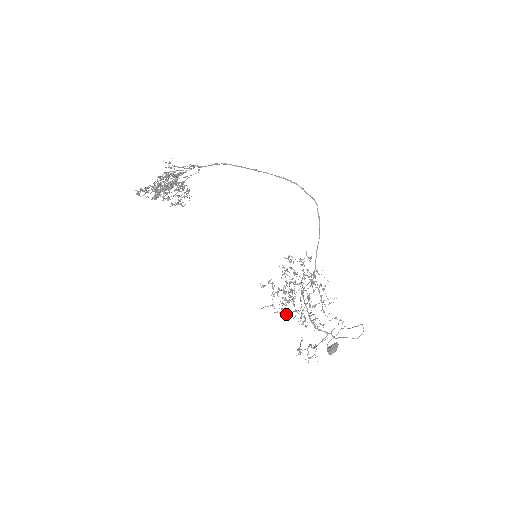
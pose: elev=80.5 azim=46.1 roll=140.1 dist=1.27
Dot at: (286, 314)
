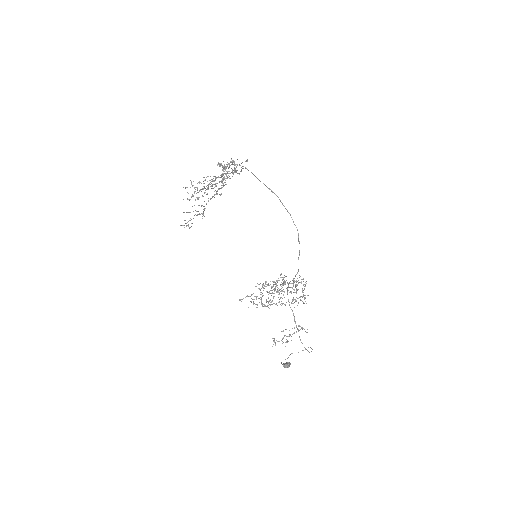
Dot at: (272, 304)
